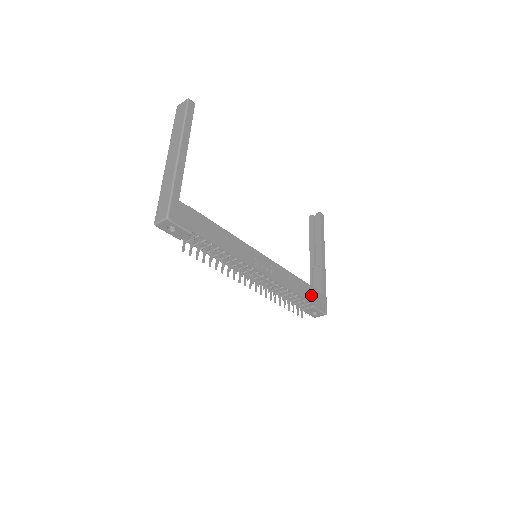
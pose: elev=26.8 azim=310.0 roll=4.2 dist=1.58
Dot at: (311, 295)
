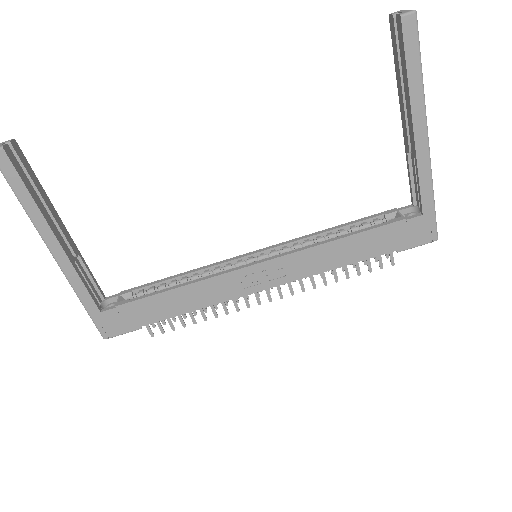
Dot at: (388, 240)
